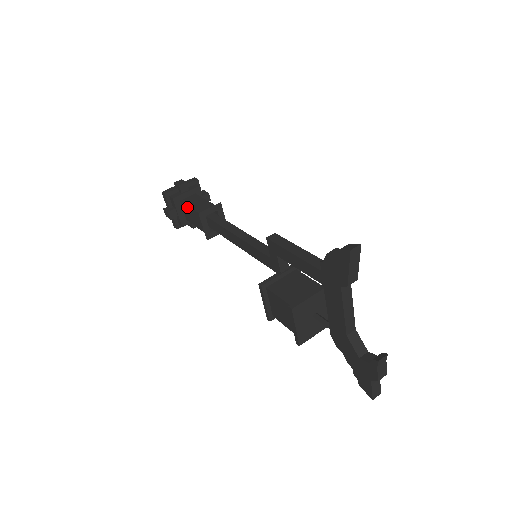
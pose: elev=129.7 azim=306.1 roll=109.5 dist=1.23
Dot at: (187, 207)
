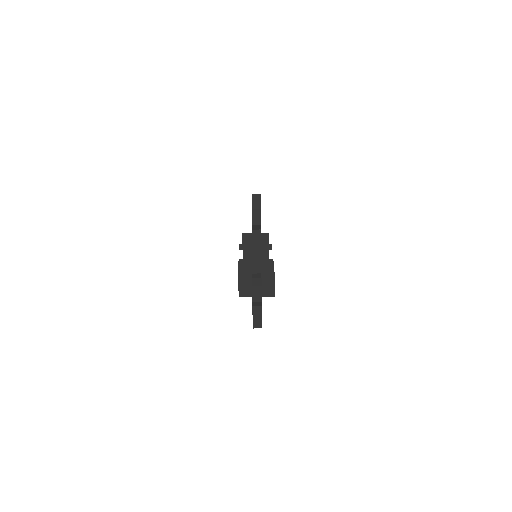
Dot at: occluded
